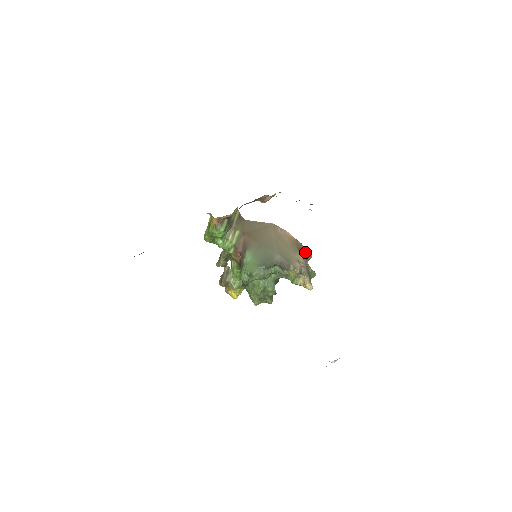
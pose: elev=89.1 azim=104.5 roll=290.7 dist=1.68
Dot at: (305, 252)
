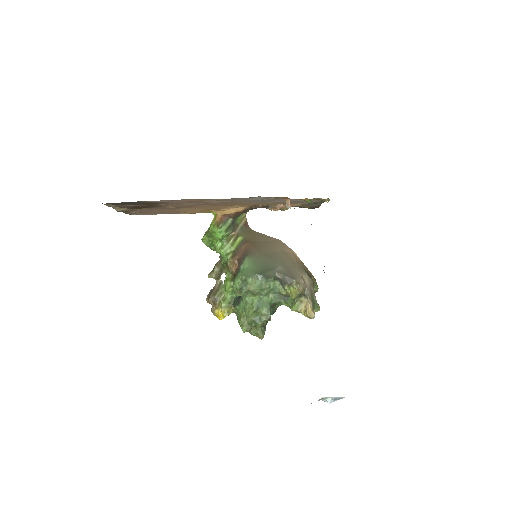
Dot at: (312, 277)
